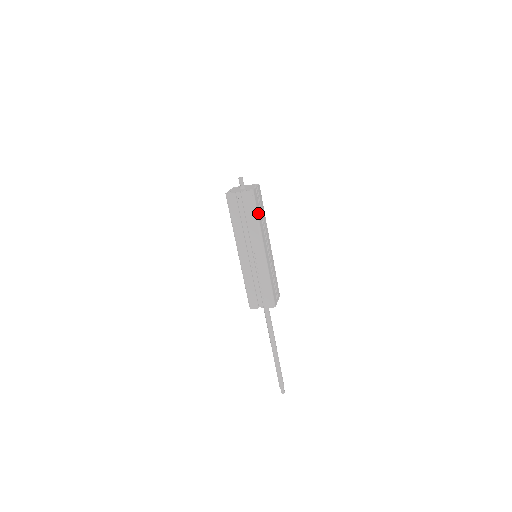
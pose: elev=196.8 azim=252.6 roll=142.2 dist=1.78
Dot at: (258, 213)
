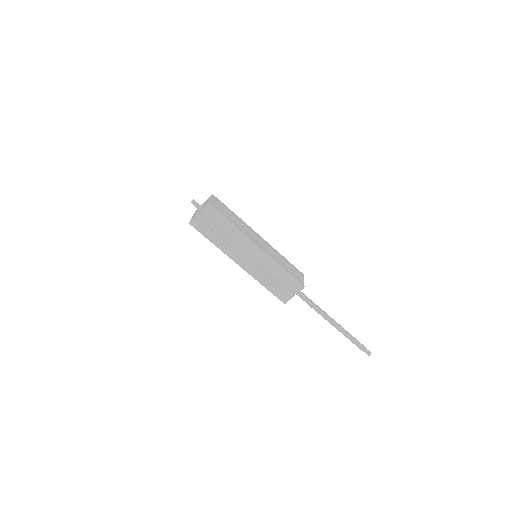
Dot at: (228, 219)
